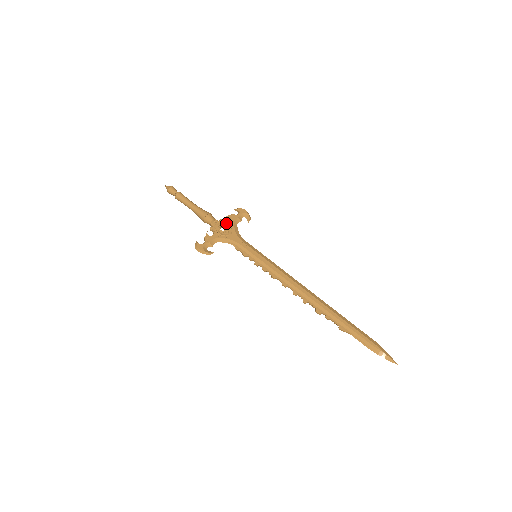
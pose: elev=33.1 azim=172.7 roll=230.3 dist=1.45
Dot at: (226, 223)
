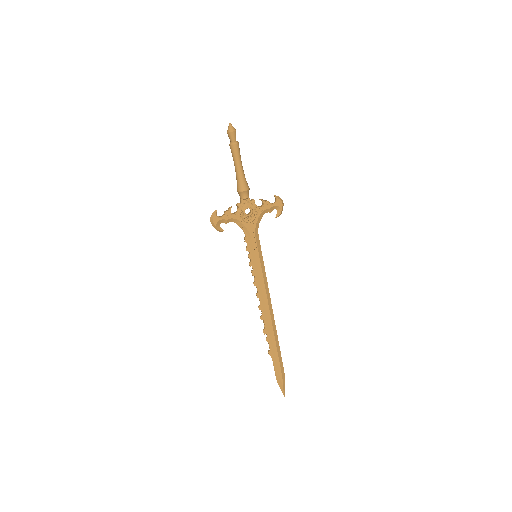
Dot at: (255, 208)
